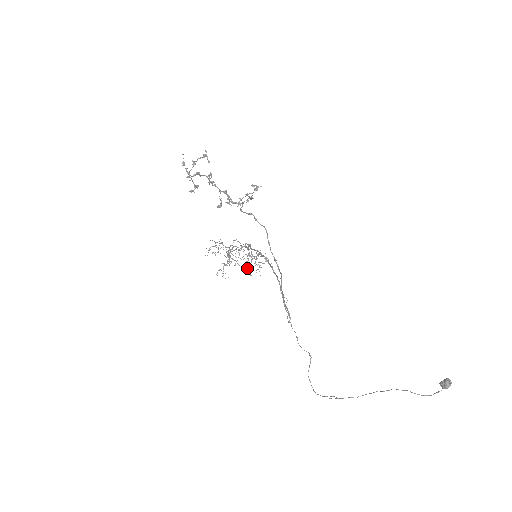
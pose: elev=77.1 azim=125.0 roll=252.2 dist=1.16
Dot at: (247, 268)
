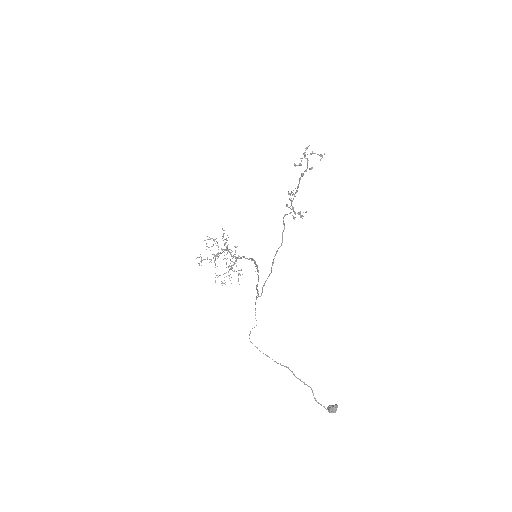
Dot at: occluded
